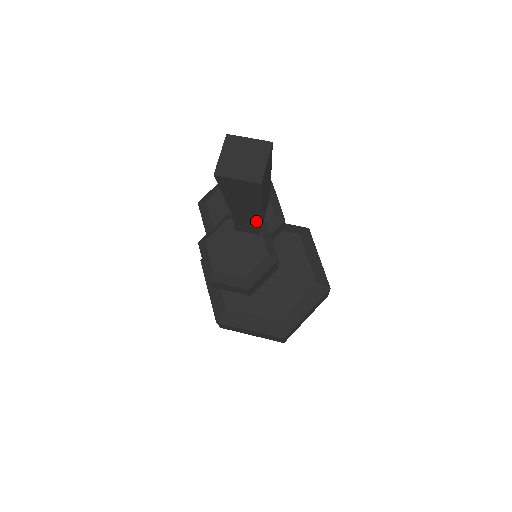
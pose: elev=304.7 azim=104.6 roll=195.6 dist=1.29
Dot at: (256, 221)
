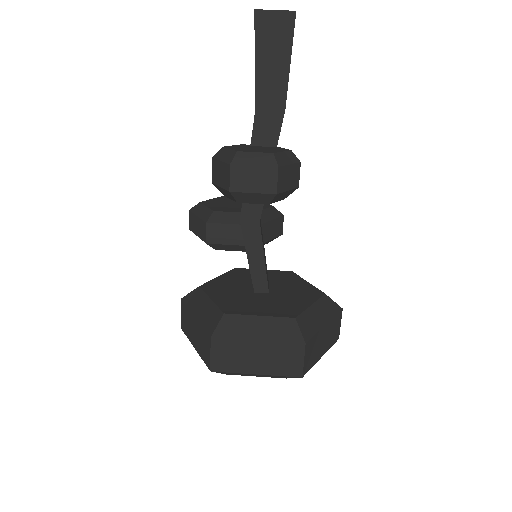
Dot at: (278, 109)
